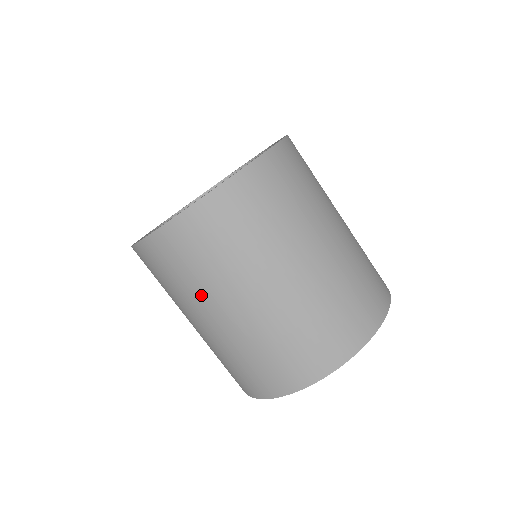
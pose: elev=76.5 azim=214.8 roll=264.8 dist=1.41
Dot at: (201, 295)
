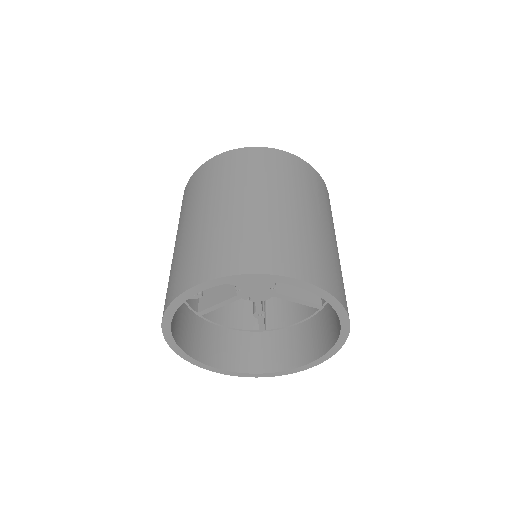
Dot at: (210, 194)
